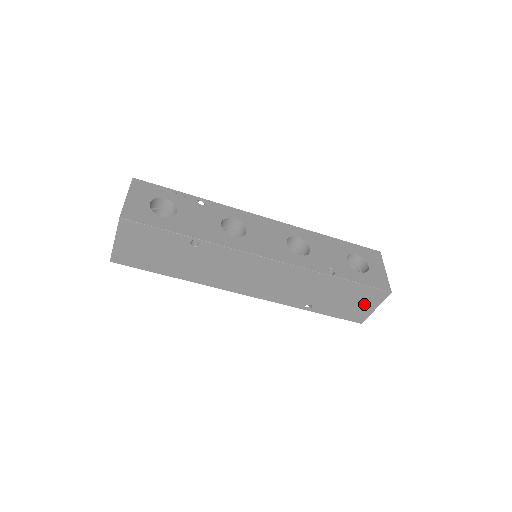
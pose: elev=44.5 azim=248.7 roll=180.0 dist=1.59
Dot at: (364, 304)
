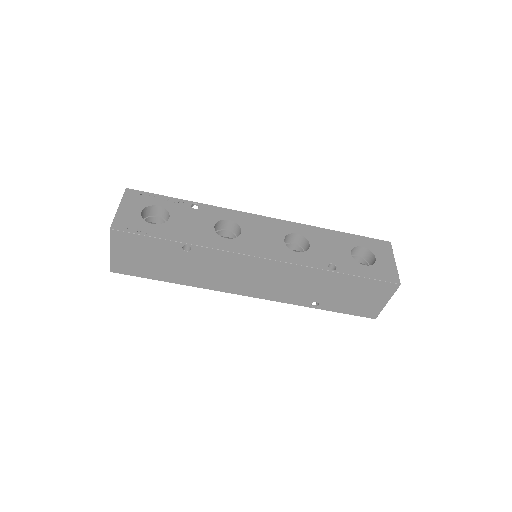
Dot at: (373, 298)
